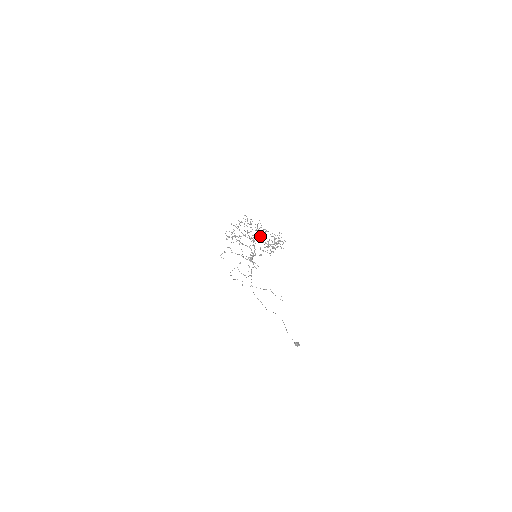
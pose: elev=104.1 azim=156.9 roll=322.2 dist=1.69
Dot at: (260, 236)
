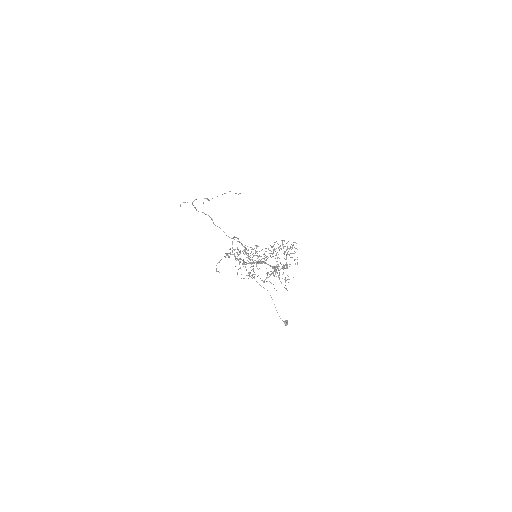
Dot at: (276, 266)
